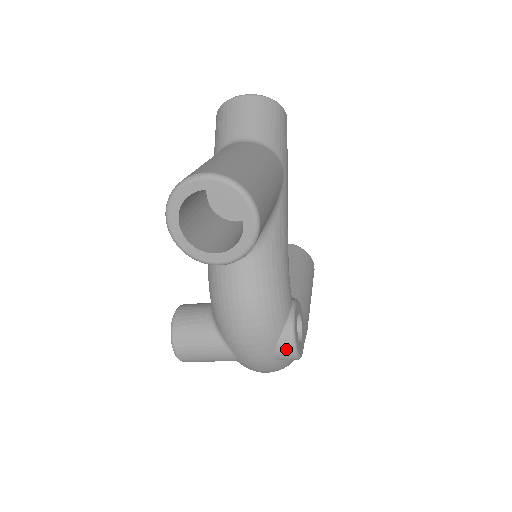
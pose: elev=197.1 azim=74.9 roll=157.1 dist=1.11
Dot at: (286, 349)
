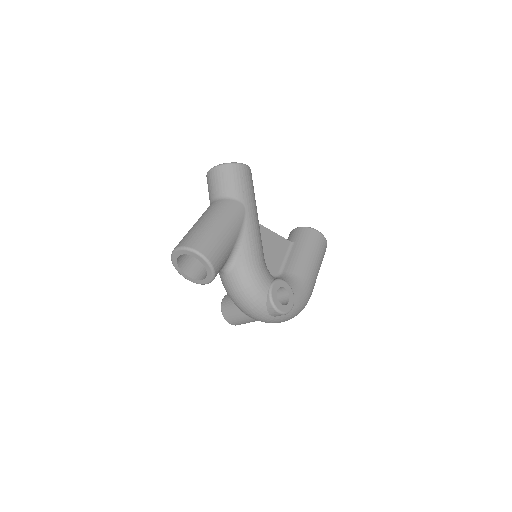
Dot at: (273, 311)
